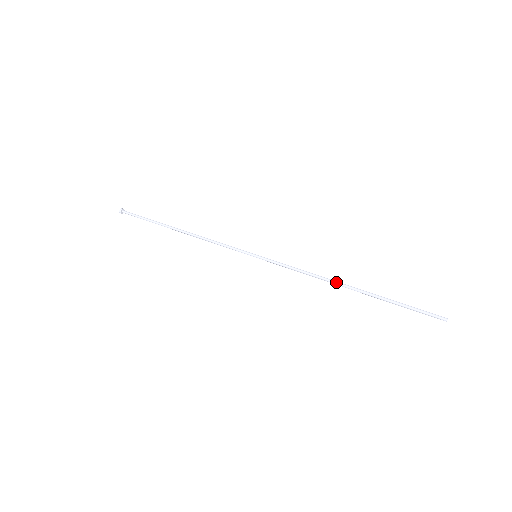
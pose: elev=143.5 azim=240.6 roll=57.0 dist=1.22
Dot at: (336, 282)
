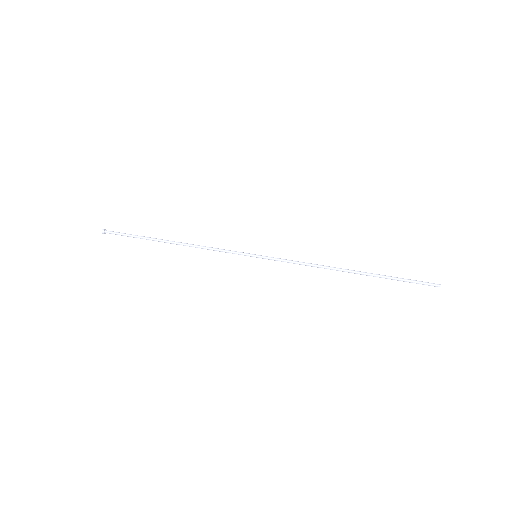
Dot at: (338, 268)
